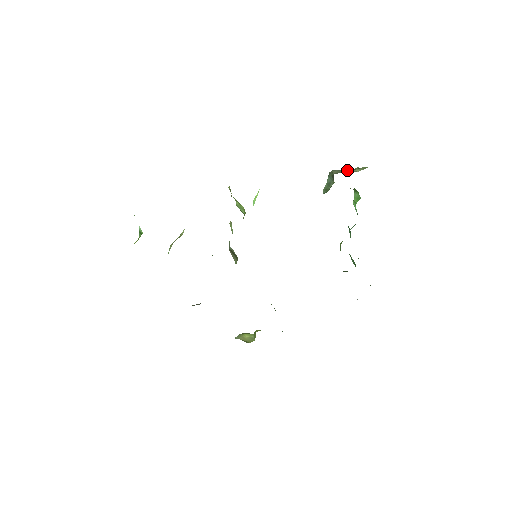
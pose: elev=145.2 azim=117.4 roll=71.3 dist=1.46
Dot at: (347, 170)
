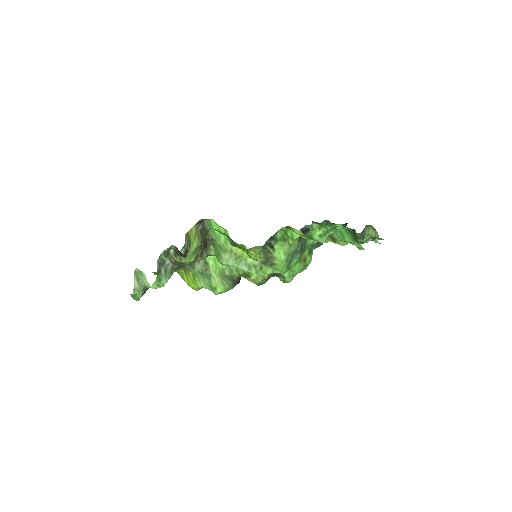
Dot at: occluded
